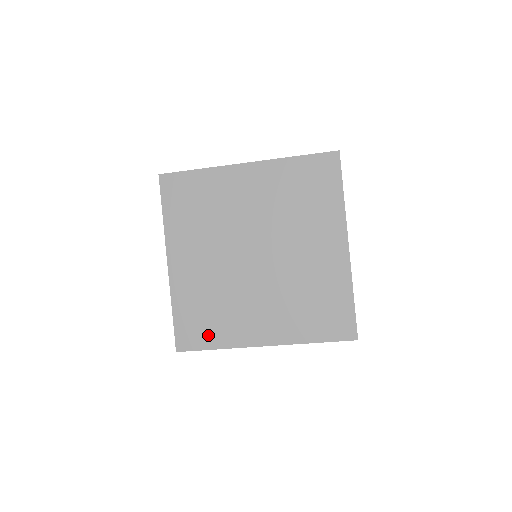
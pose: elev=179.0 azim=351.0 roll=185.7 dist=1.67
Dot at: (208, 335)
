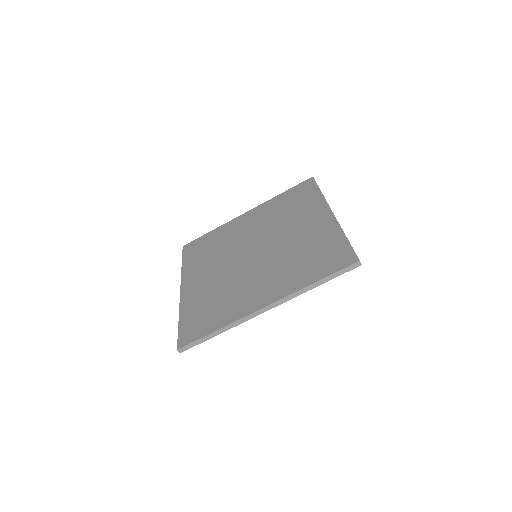
Dot at: (210, 323)
